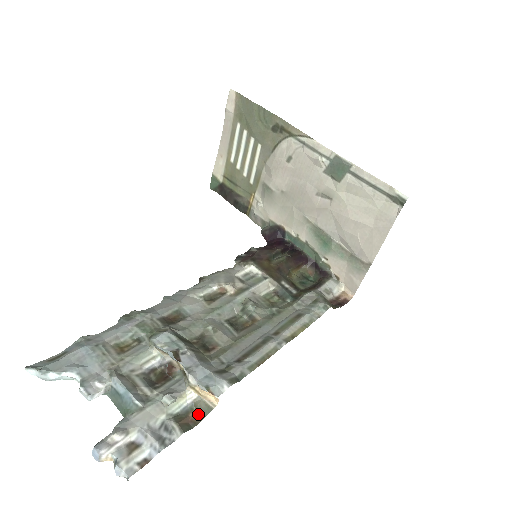
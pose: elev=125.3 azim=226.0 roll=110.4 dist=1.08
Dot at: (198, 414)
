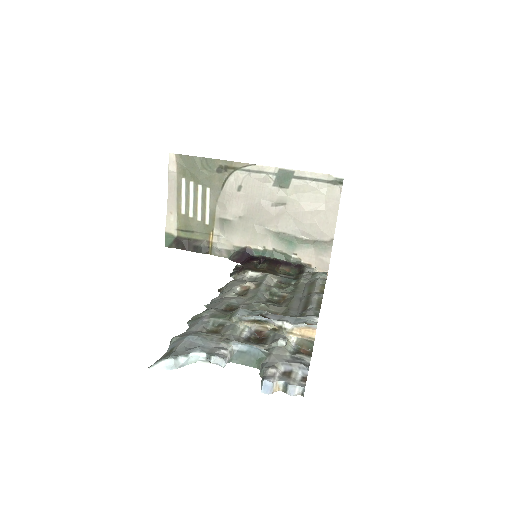
Dot at: (306, 349)
